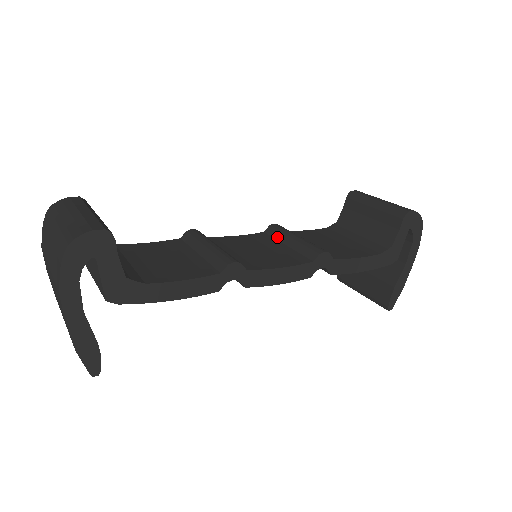
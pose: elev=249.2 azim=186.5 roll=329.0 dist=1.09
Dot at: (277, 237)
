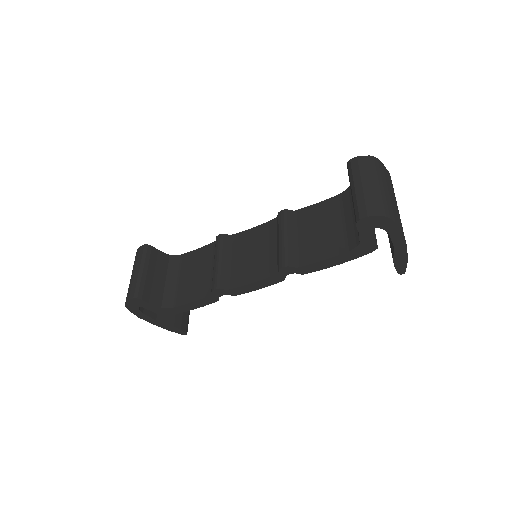
Dot at: (277, 230)
